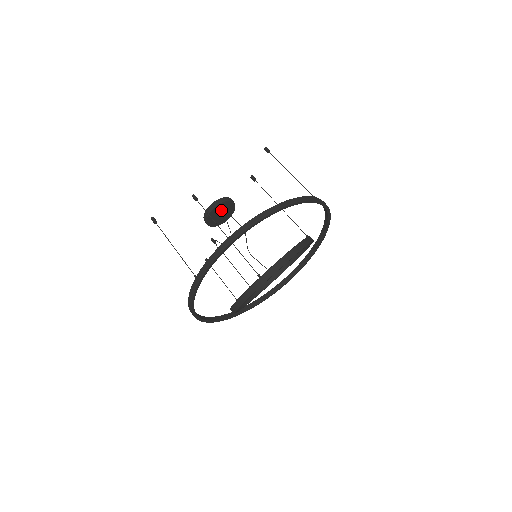
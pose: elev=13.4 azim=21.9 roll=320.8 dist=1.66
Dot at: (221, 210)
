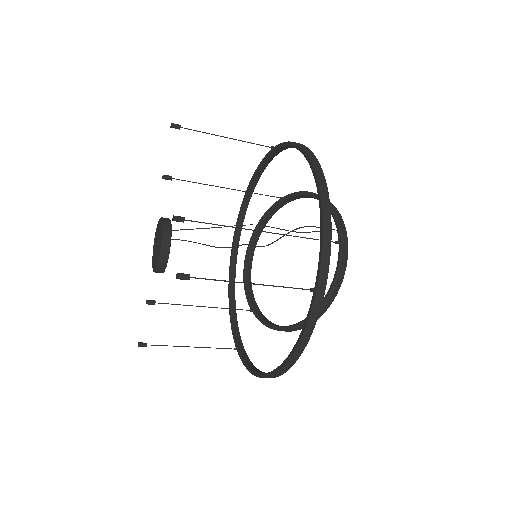
Dot at: occluded
